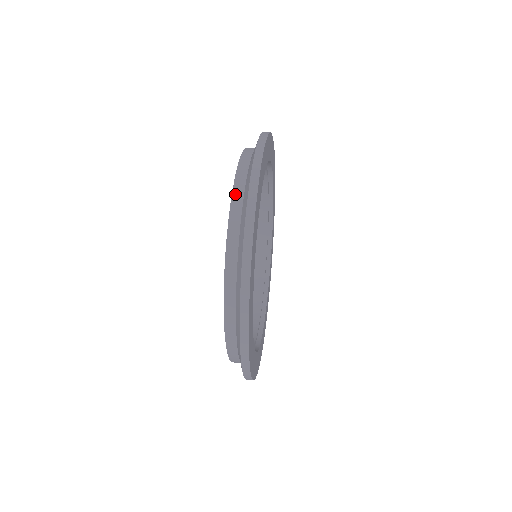
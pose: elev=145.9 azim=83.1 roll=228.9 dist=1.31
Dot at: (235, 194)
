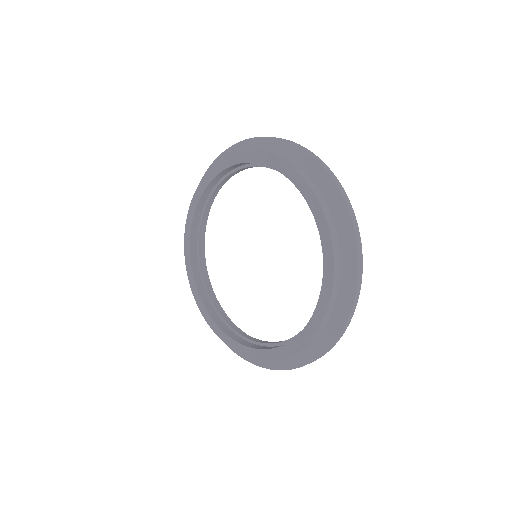
Dot at: (242, 152)
